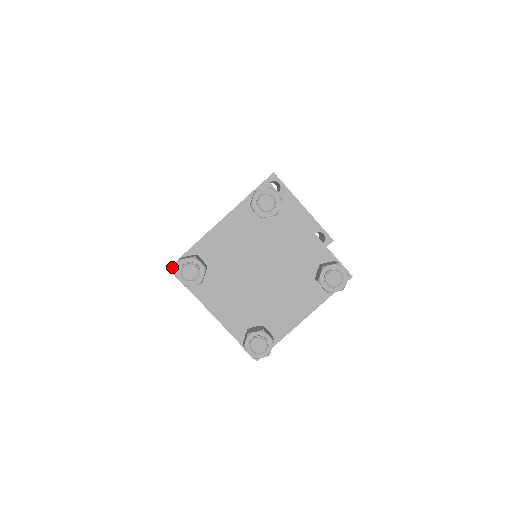
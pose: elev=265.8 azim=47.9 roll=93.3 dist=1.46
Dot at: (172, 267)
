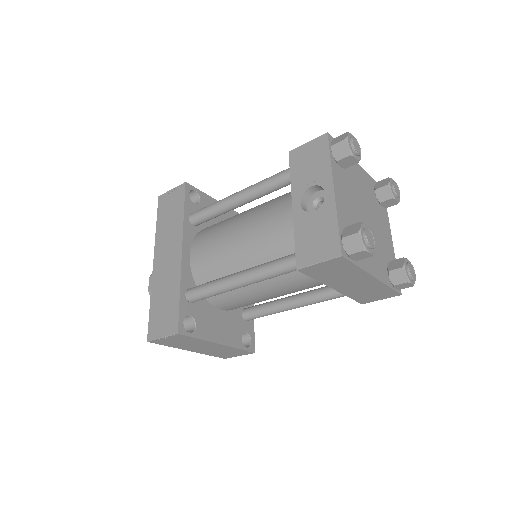
Dot at: (342, 253)
